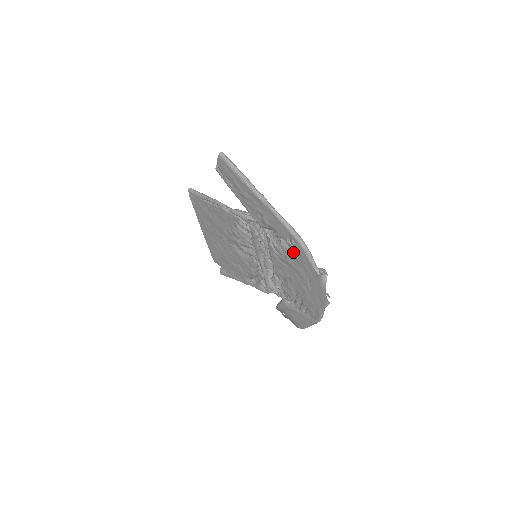
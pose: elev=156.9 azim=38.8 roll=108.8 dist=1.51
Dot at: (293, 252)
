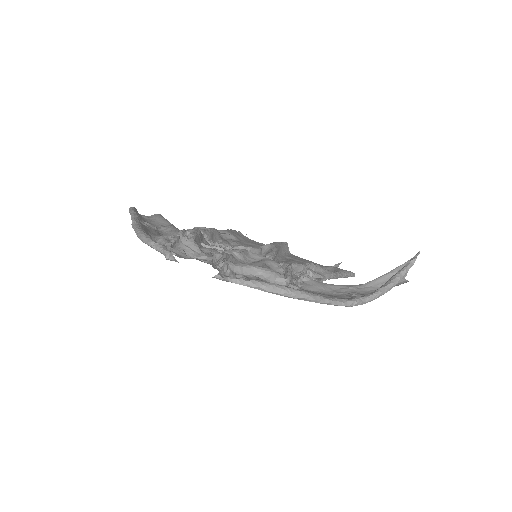
Dot at: occluded
